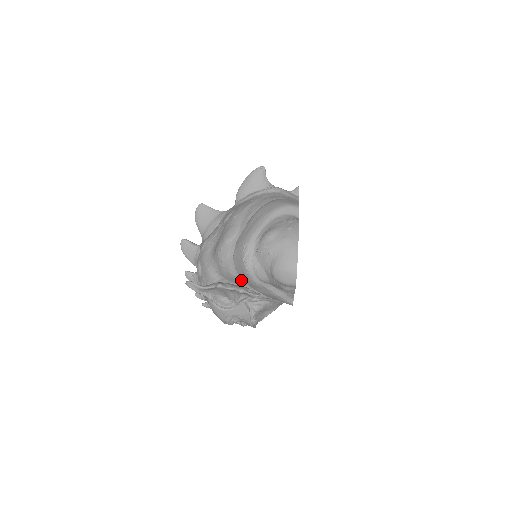
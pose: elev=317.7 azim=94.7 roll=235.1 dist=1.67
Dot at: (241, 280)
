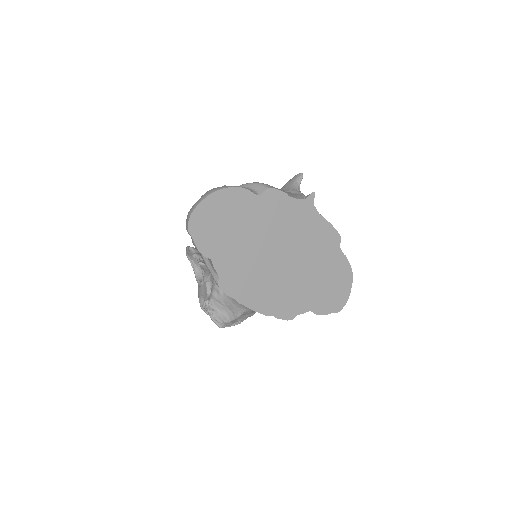
Dot at: occluded
